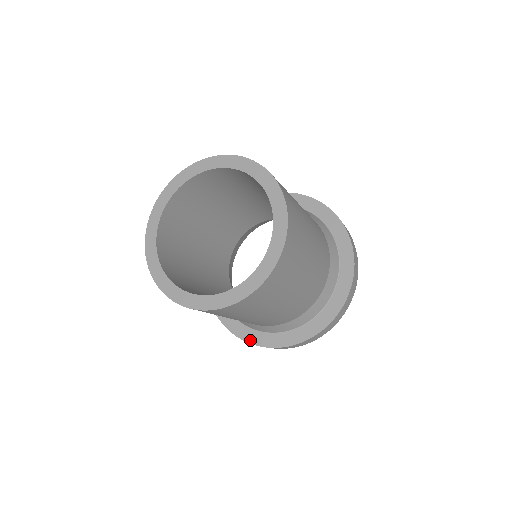
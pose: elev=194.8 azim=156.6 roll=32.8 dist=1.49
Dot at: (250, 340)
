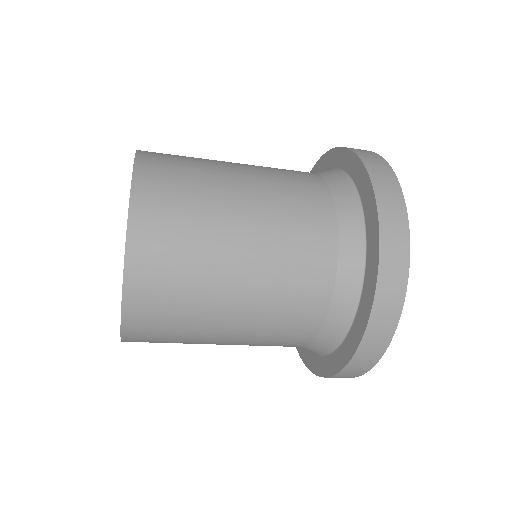
Dot at: (334, 370)
